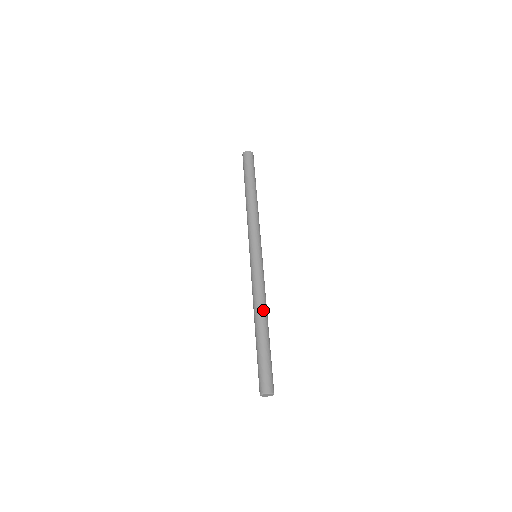
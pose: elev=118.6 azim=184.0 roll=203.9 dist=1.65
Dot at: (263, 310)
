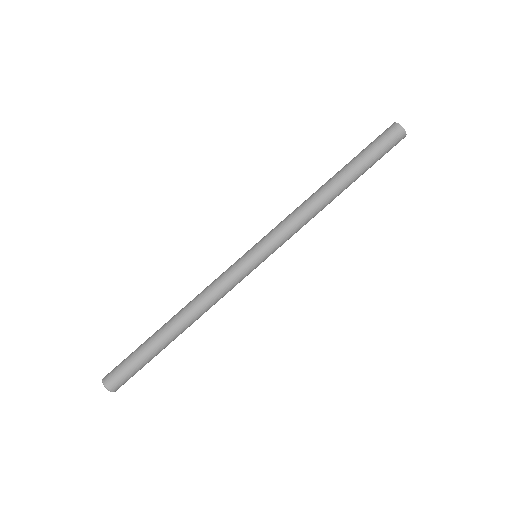
Dot at: (194, 319)
